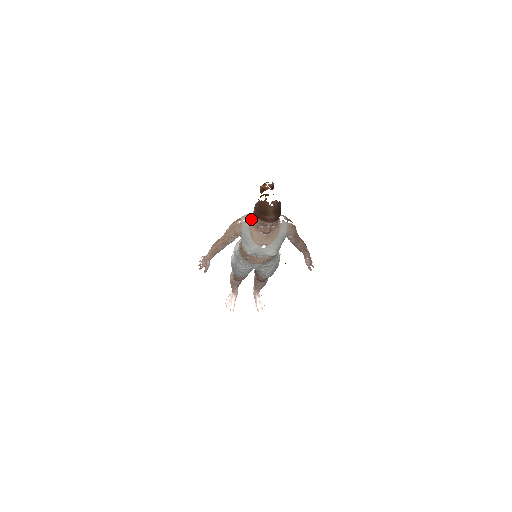
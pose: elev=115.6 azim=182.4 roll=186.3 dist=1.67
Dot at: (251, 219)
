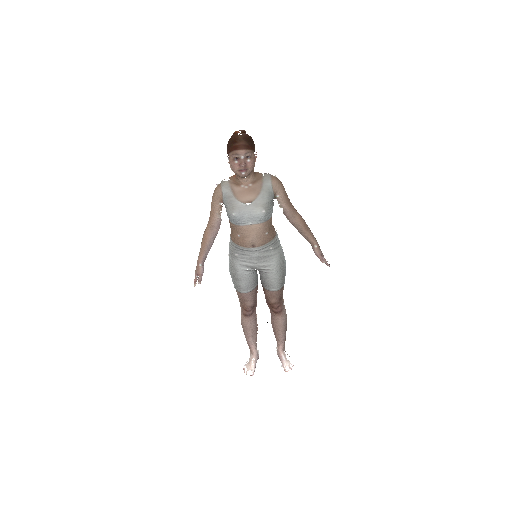
Dot at: (231, 178)
